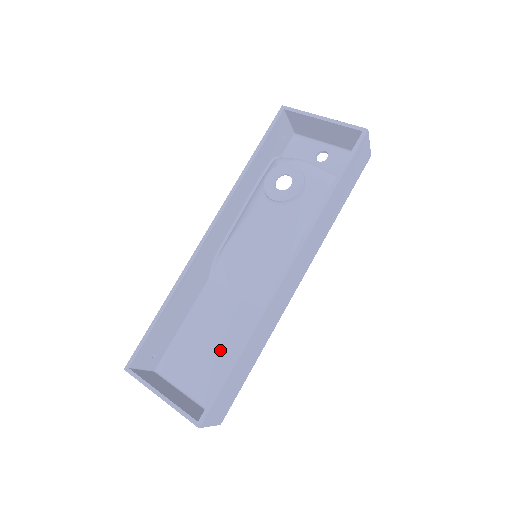
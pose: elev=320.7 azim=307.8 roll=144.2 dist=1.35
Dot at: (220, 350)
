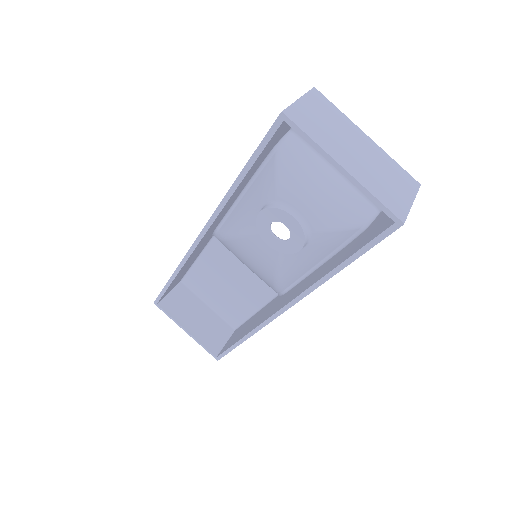
Dot at: (232, 293)
